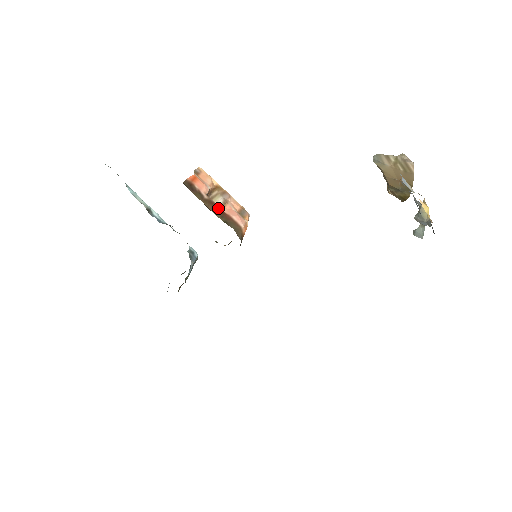
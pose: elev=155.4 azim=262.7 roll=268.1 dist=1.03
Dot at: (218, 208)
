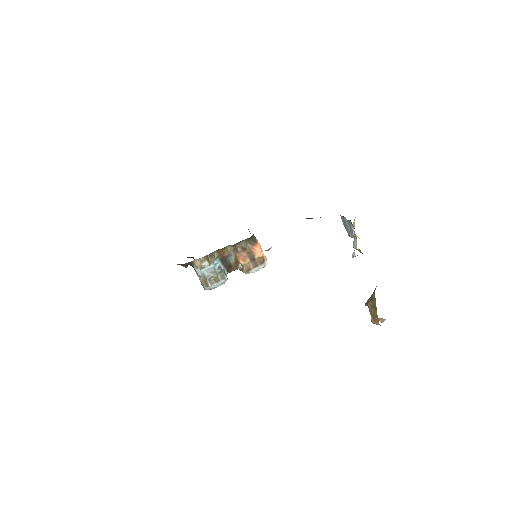
Dot at: occluded
